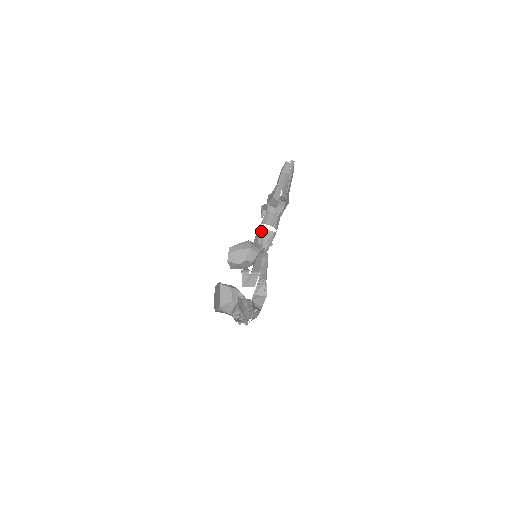
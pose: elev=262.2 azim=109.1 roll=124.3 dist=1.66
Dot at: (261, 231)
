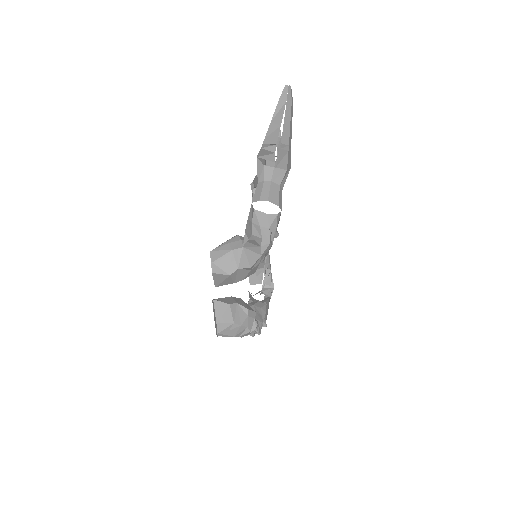
Dot at: (249, 304)
